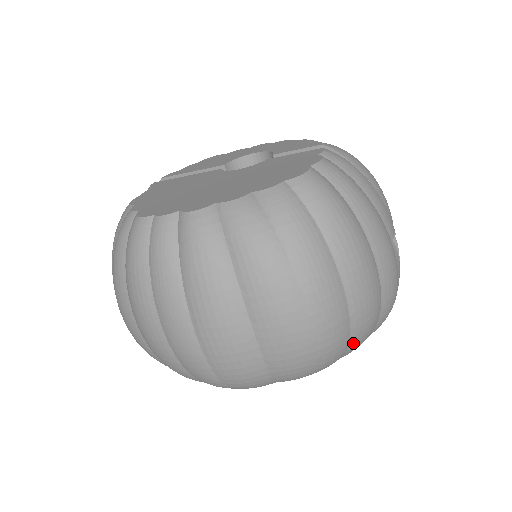
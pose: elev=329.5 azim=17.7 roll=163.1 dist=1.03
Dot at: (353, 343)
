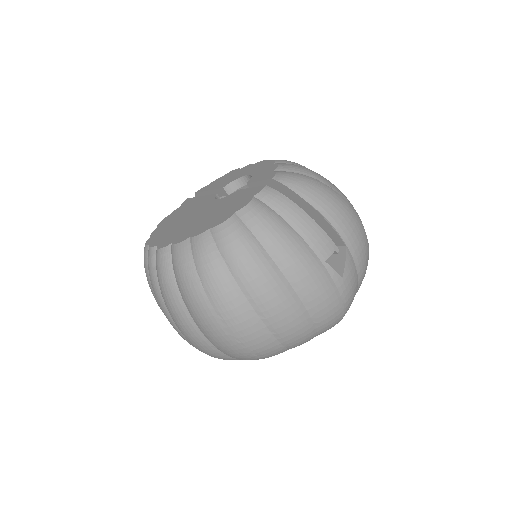
Dot at: (286, 342)
